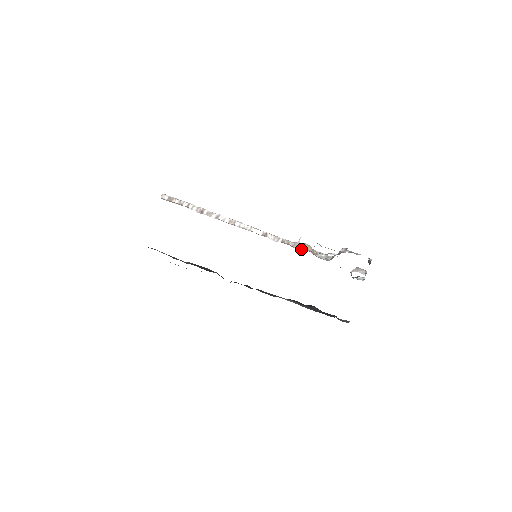
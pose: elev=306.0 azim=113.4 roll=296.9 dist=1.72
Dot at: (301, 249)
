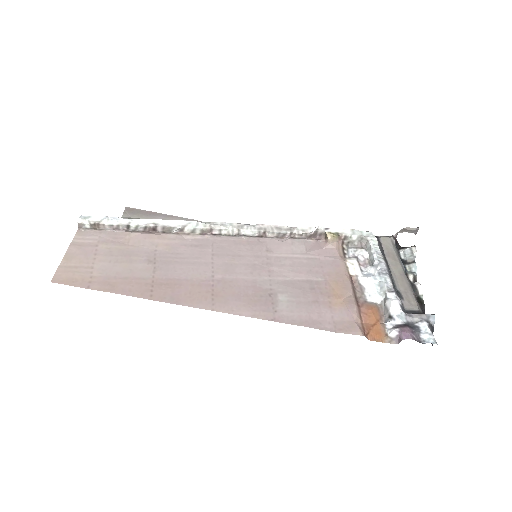
Dot at: (321, 240)
